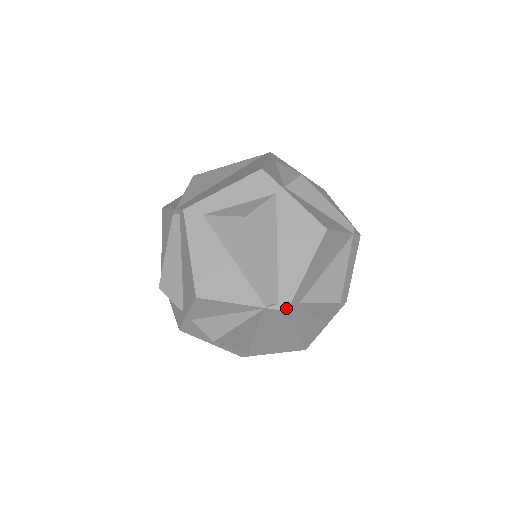
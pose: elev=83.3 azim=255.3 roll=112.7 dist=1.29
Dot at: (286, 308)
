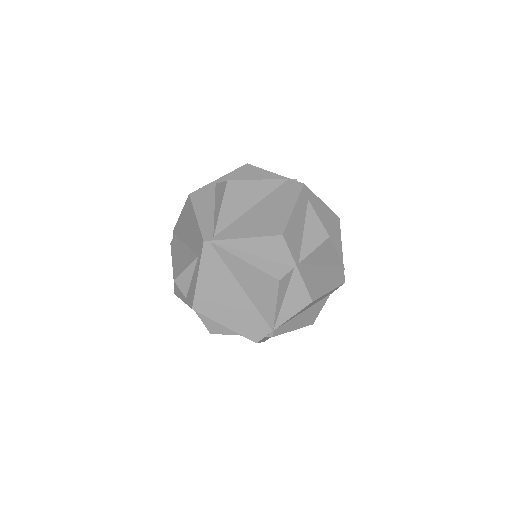
Dot at: (304, 184)
